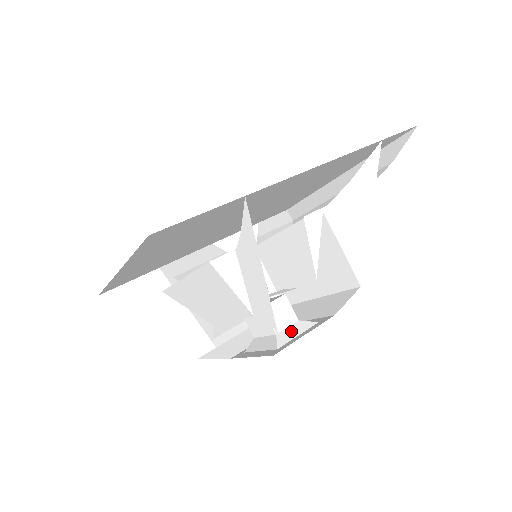
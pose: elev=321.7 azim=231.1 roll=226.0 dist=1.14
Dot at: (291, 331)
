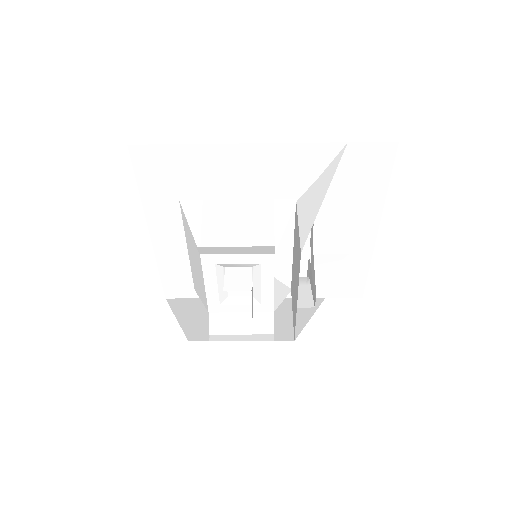
Dot at: (235, 290)
